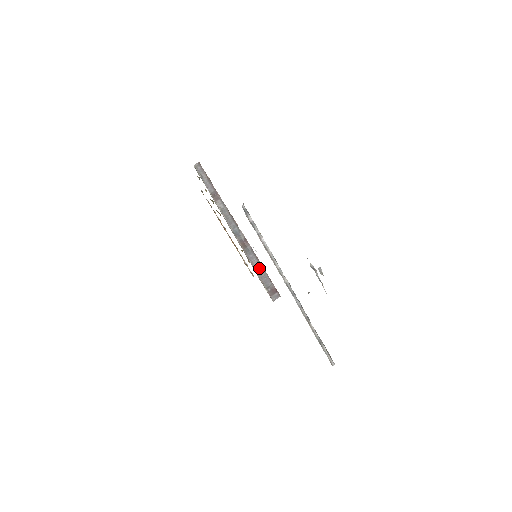
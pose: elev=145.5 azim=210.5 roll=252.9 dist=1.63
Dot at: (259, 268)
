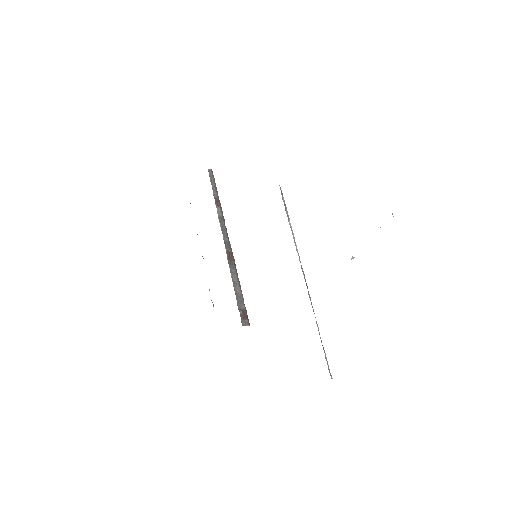
Dot at: (237, 286)
